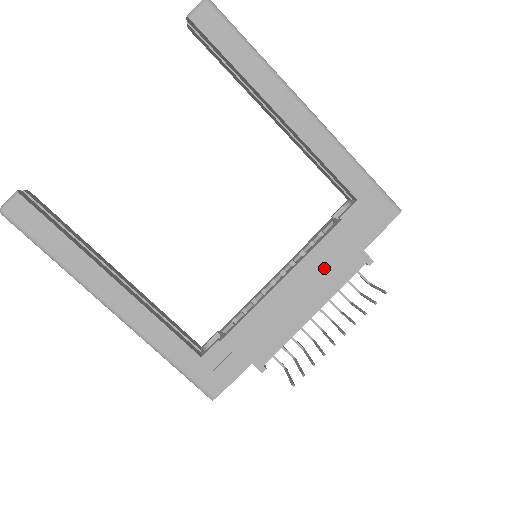
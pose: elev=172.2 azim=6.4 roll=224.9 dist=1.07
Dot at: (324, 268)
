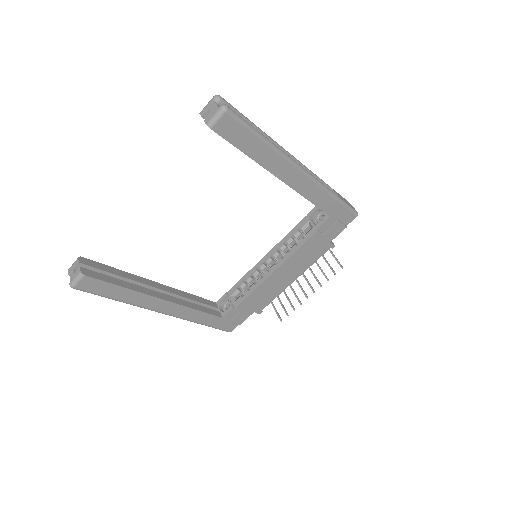
Dot at: (303, 258)
